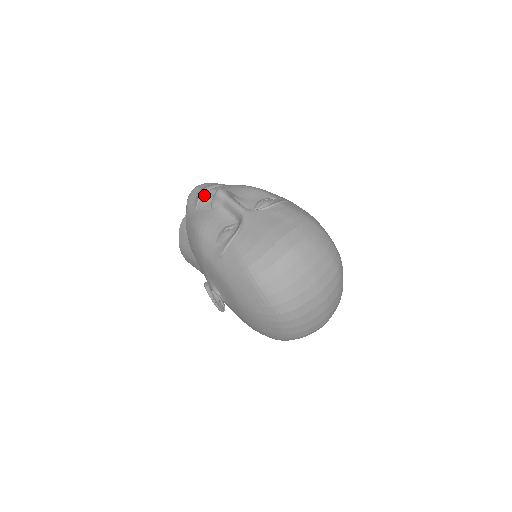
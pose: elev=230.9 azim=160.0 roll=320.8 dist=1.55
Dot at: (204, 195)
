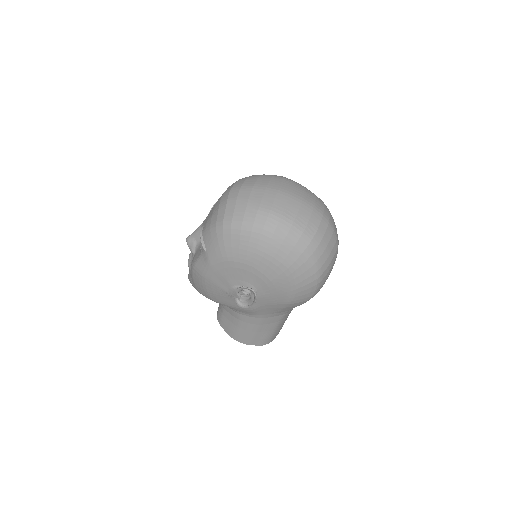
Dot at: occluded
